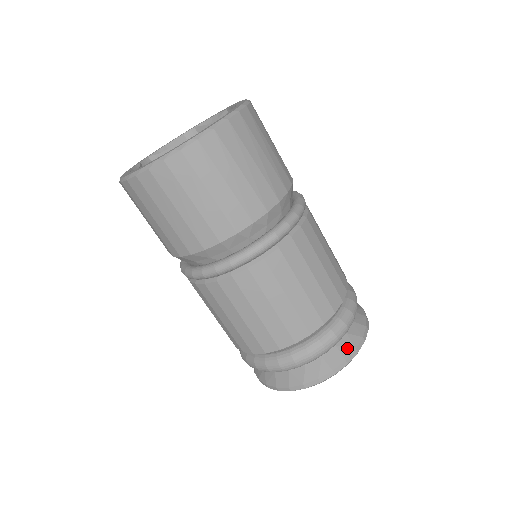
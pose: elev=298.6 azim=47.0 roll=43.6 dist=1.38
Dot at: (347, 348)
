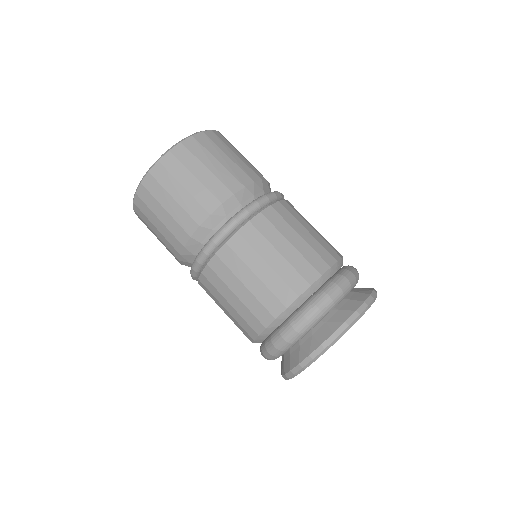
Dot at: (366, 291)
